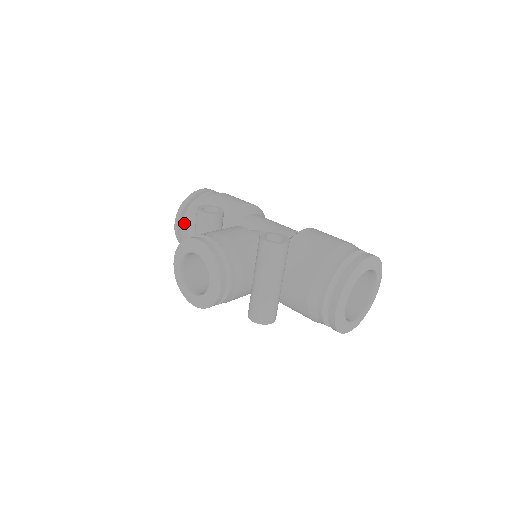
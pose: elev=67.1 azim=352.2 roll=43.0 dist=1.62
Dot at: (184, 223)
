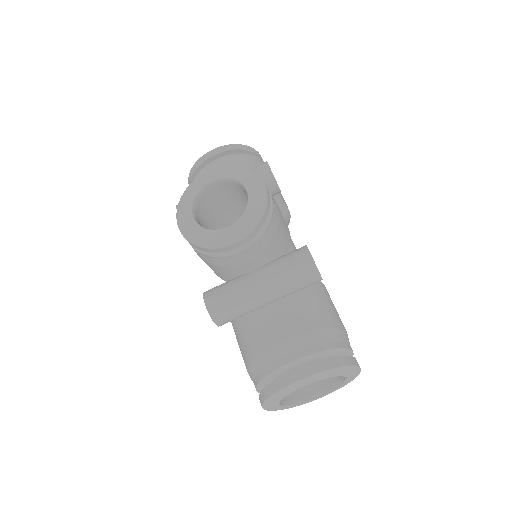
Dot at: (224, 159)
